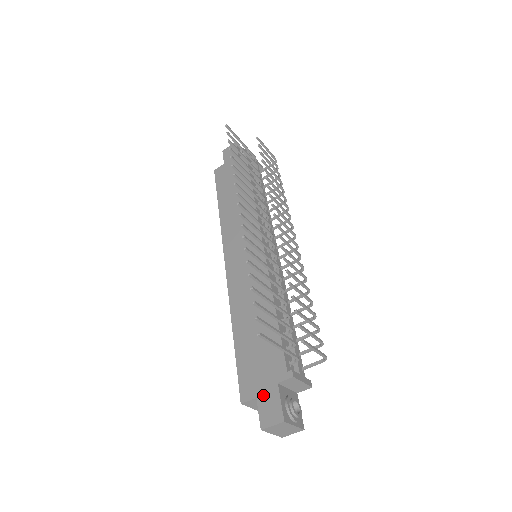
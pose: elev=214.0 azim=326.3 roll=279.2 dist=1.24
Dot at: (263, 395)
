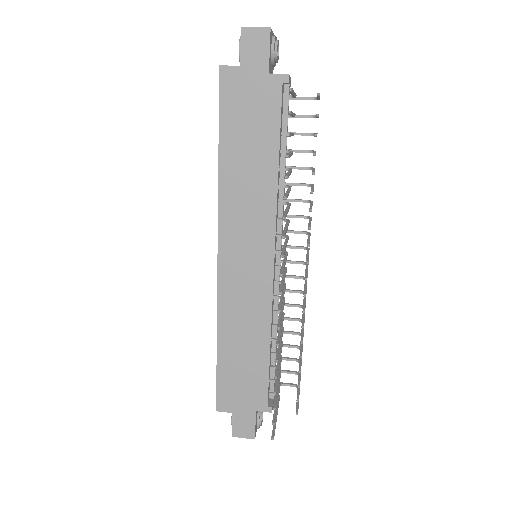
Dot at: (240, 414)
